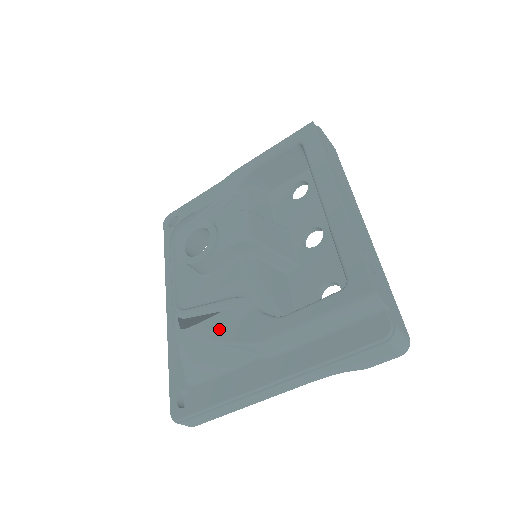
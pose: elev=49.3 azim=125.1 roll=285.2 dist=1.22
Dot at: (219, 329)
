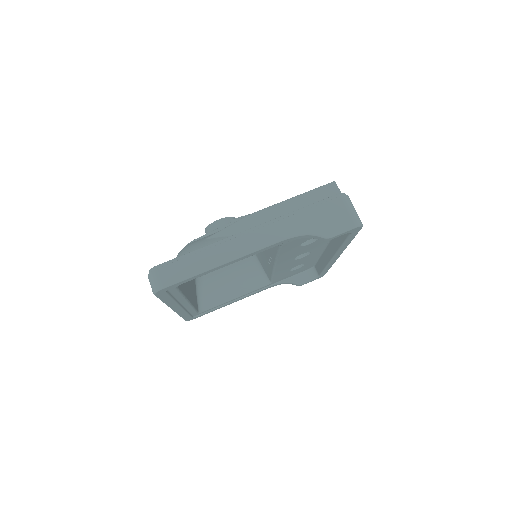
Dot at: occluded
